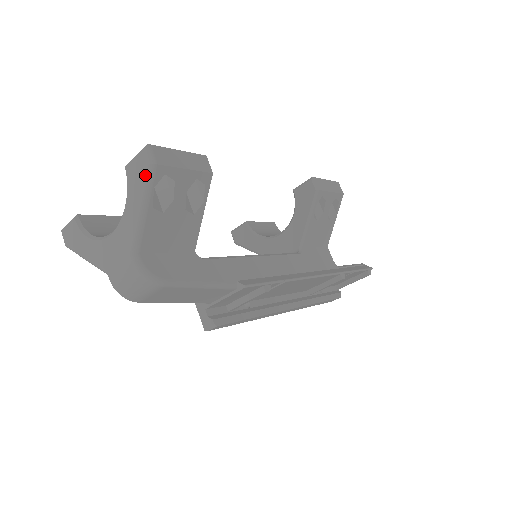
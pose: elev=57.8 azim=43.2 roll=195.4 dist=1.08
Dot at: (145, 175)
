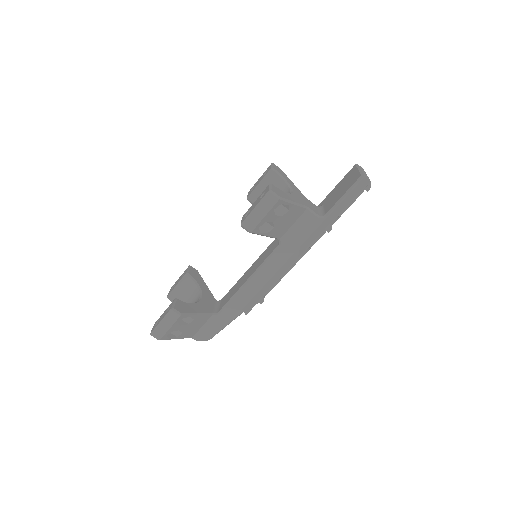
Dot at: (162, 339)
